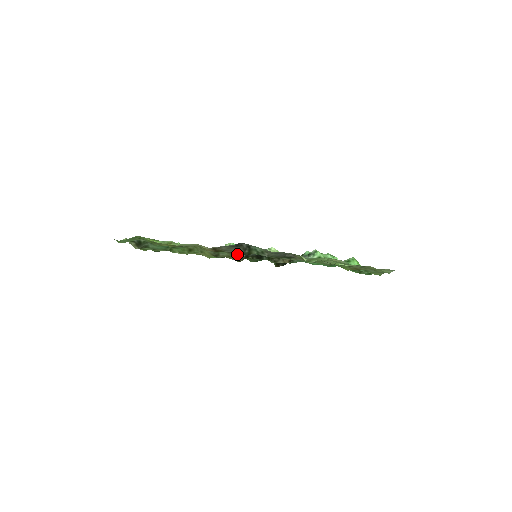
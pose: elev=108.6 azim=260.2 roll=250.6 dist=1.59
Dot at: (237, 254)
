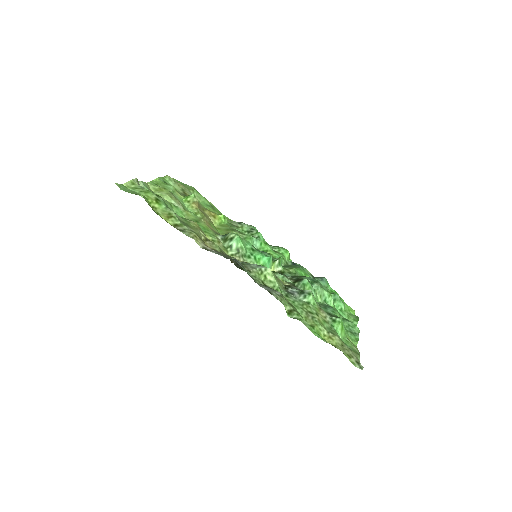
Dot at: (232, 257)
